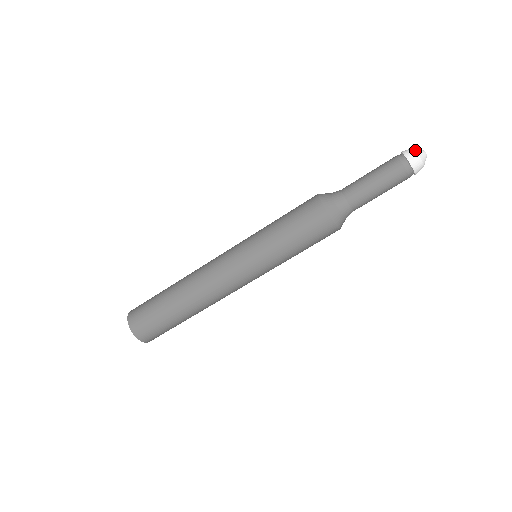
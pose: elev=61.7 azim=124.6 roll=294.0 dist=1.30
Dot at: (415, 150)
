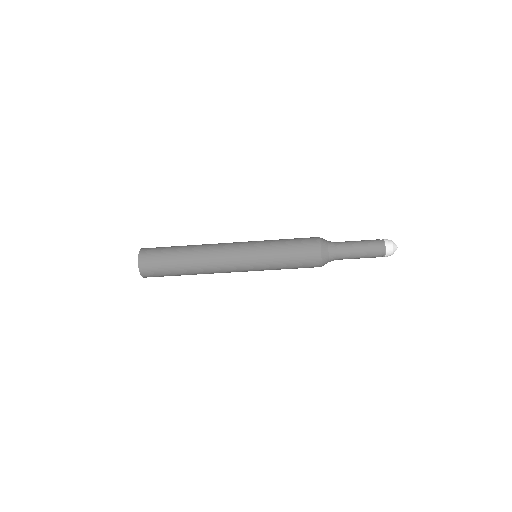
Dot at: (393, 249)
